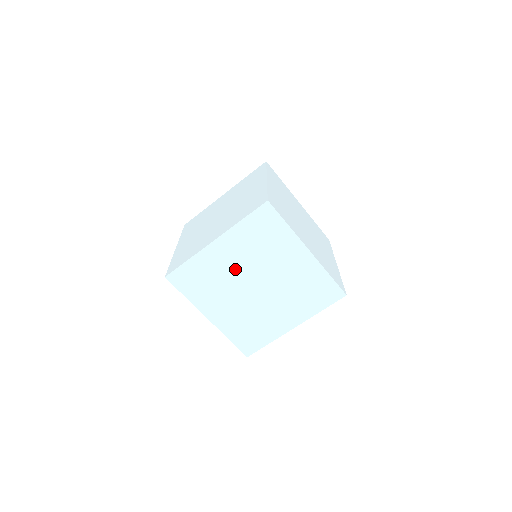
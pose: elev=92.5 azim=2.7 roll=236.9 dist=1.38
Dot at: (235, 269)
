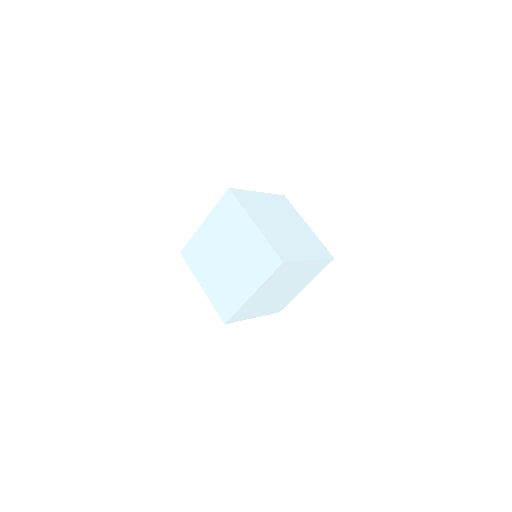
Dot at: (267, 294)
